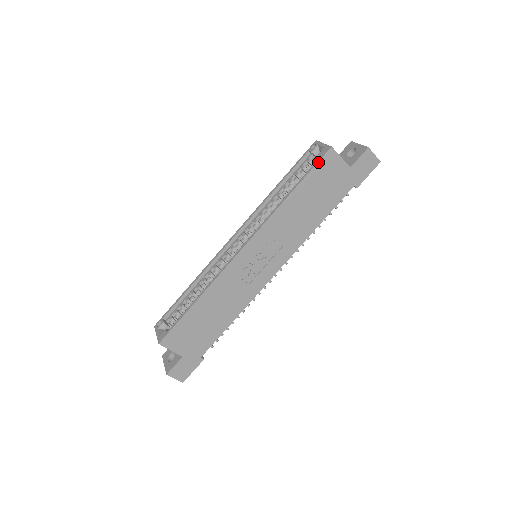
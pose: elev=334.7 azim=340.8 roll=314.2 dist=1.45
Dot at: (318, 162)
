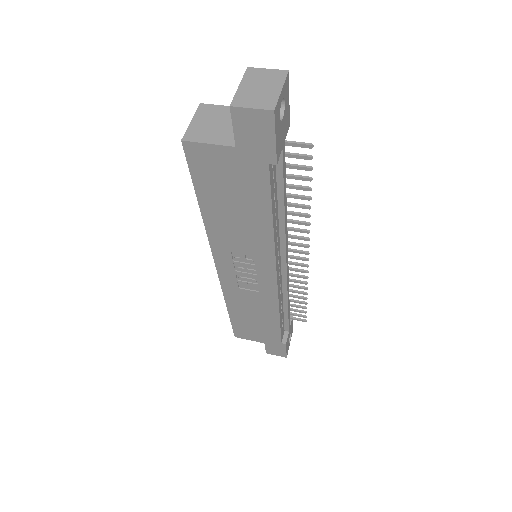
Dot at: (189, 166)
